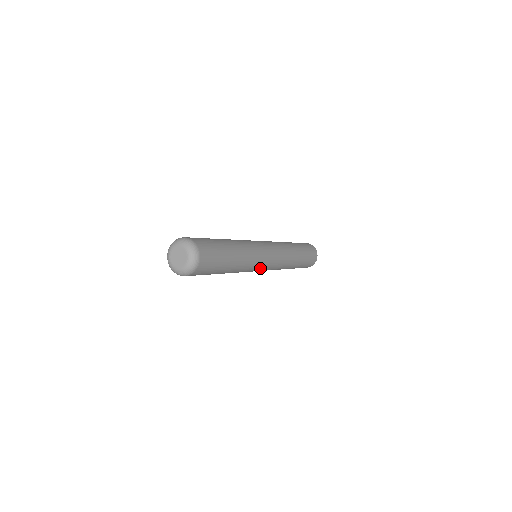
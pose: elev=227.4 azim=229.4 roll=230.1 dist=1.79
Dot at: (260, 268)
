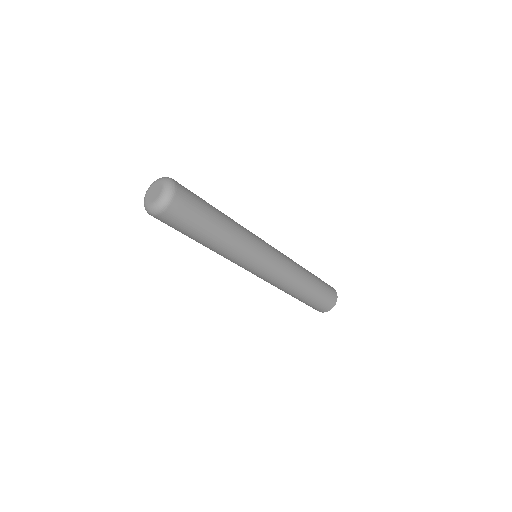
Dot at: (259, 262)
